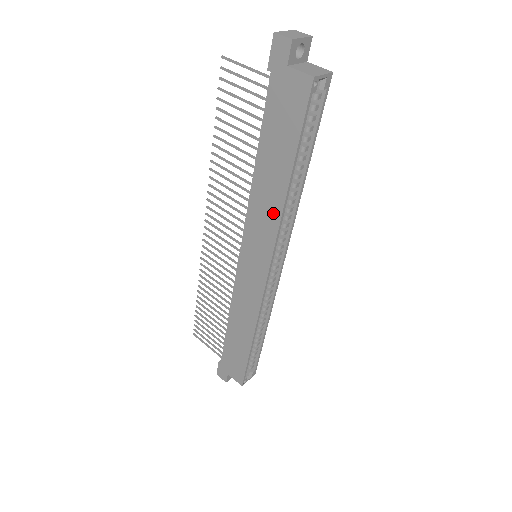
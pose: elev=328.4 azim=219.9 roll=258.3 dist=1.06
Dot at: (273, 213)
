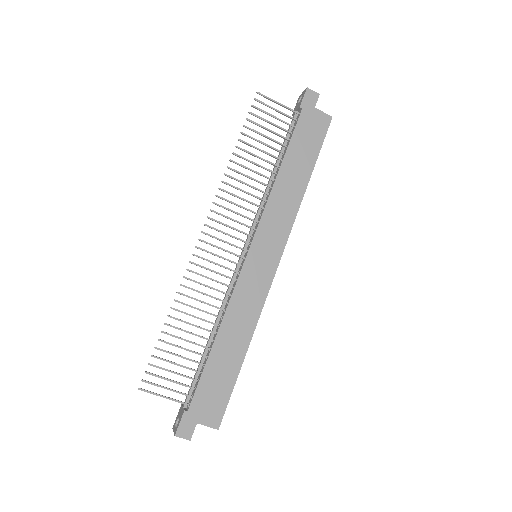
Dot at: (292, 207)
